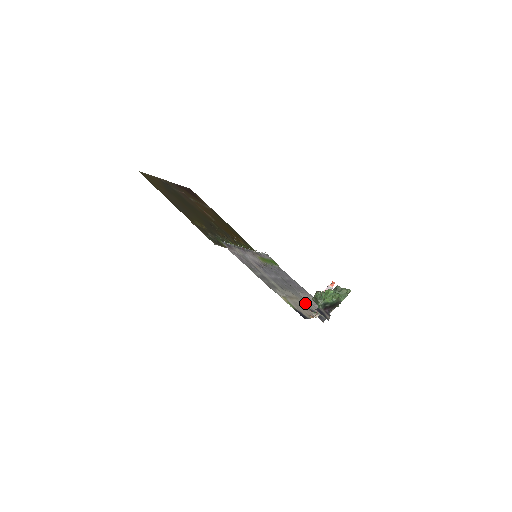
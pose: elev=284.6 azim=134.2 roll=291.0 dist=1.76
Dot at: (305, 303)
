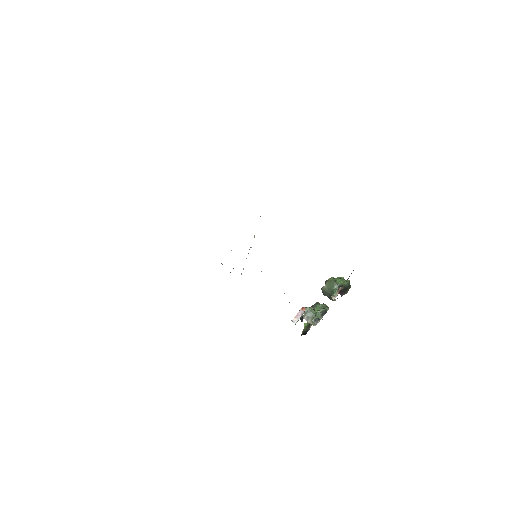
Dot at: occluded
